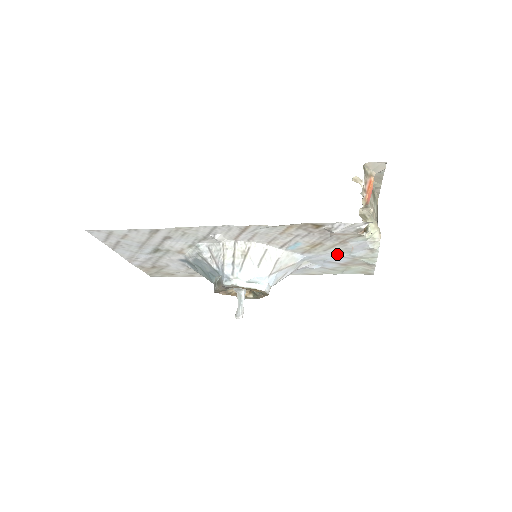
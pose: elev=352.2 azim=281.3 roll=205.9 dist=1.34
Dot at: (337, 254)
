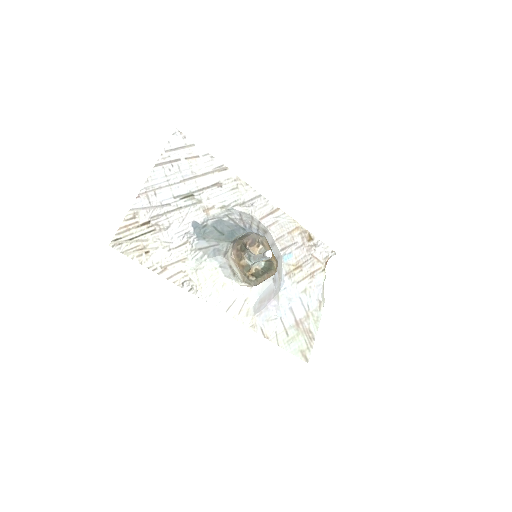
Dot at: (301, 296)
